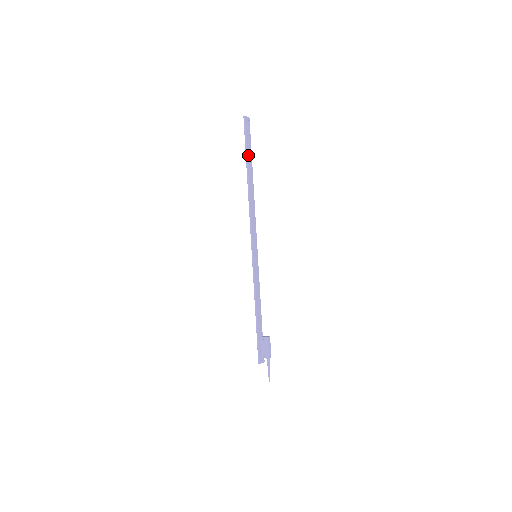
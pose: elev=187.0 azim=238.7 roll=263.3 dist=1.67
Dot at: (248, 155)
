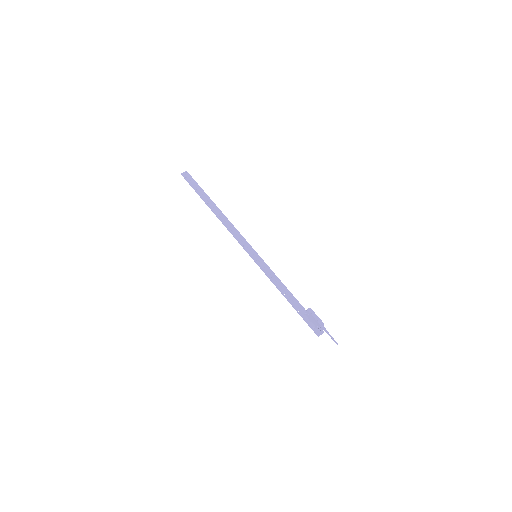
Dot at: (201, 195)
